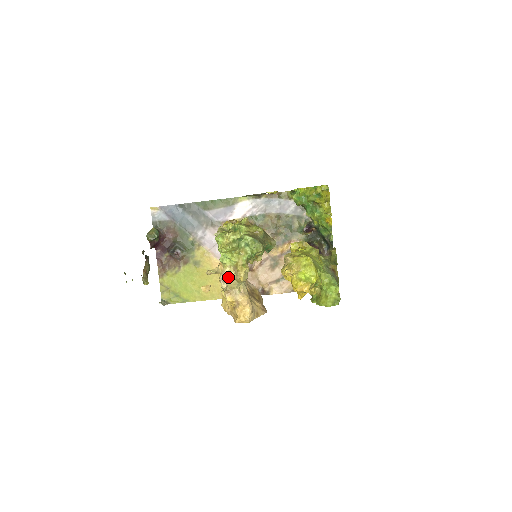
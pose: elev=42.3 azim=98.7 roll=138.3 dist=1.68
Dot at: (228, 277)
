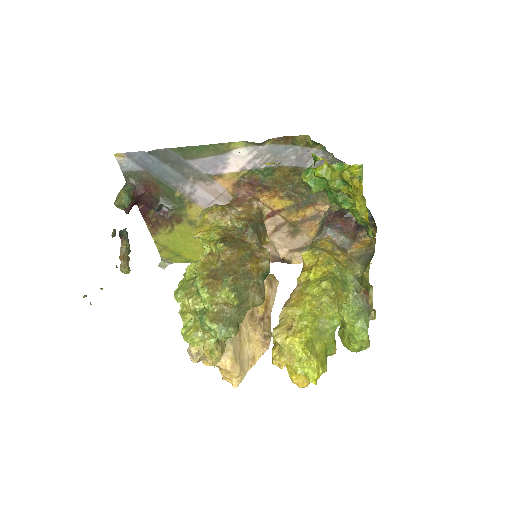
Dot at: (197, 352)
